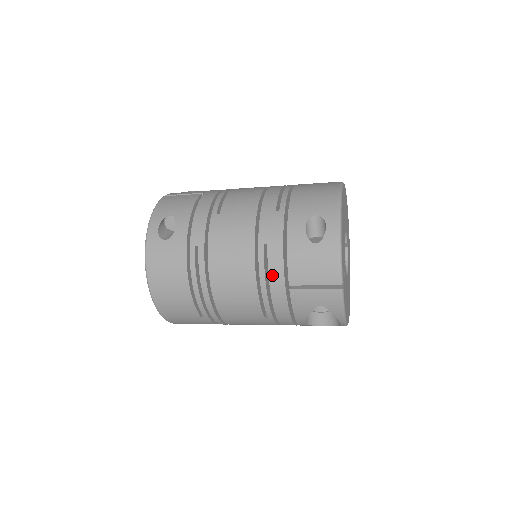
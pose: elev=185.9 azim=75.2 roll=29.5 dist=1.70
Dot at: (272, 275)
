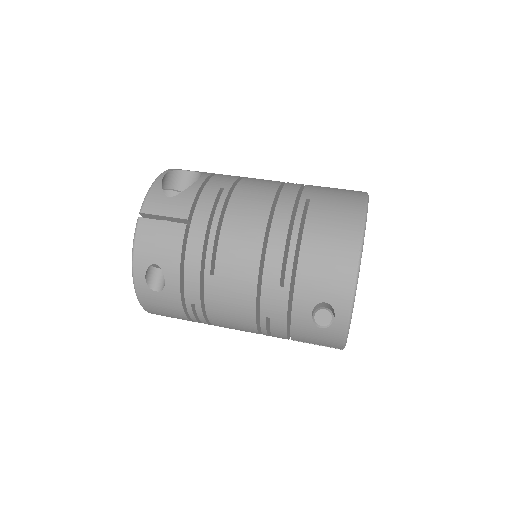
Dot at: (274, 334)
